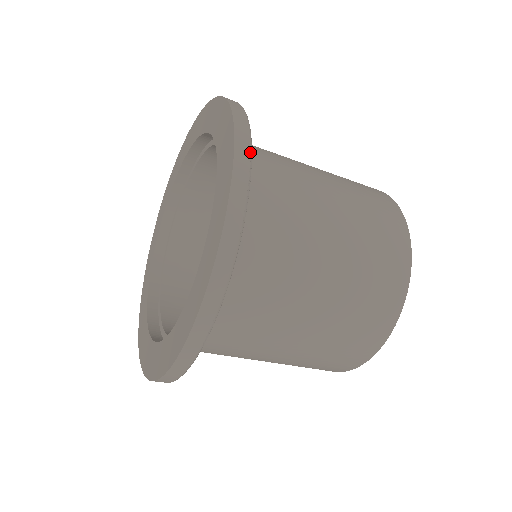
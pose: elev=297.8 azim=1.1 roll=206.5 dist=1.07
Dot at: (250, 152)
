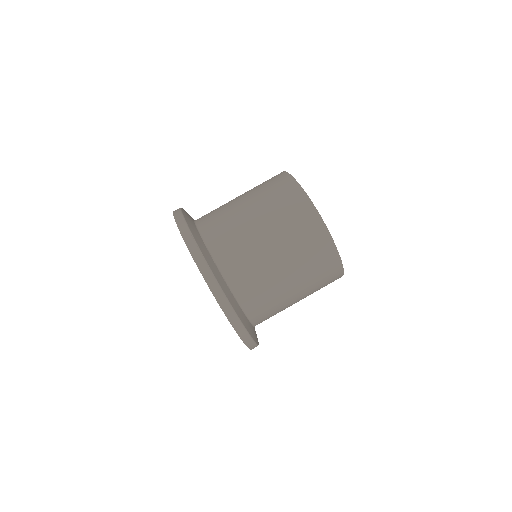
Dot at: (188, 230)
